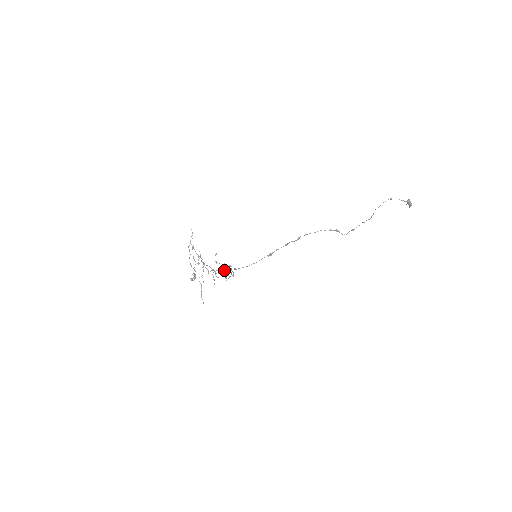
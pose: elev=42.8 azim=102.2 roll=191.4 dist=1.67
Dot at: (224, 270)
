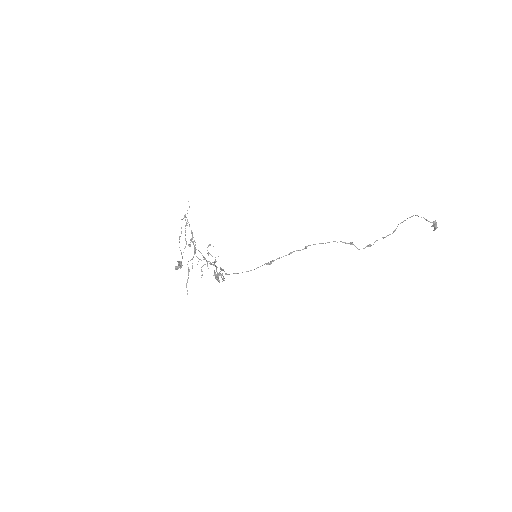
Dot at: (216, 266)
